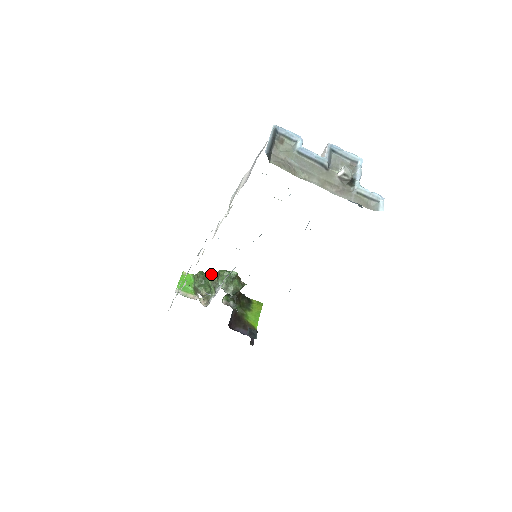
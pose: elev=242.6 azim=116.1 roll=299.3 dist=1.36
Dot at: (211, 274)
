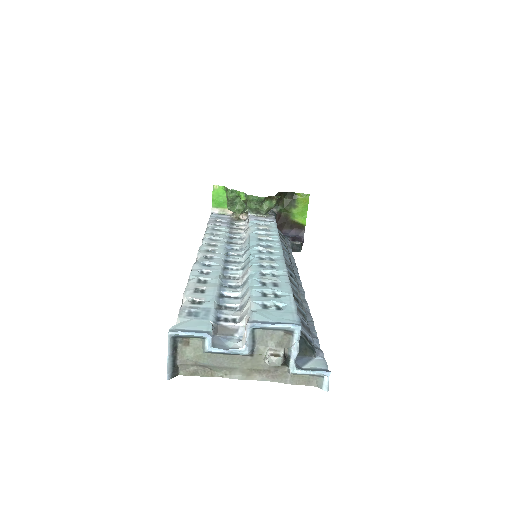
Dot at: (239, 196)
